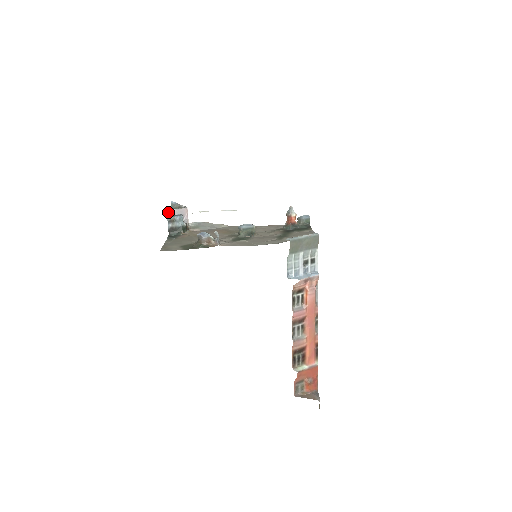
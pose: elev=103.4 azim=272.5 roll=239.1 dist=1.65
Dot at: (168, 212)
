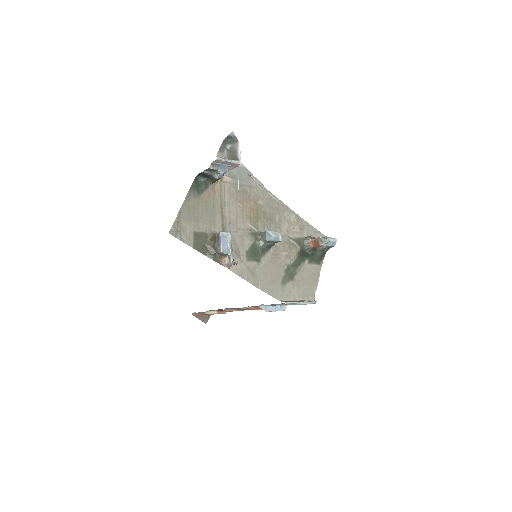
Dot at: (216, 160)
